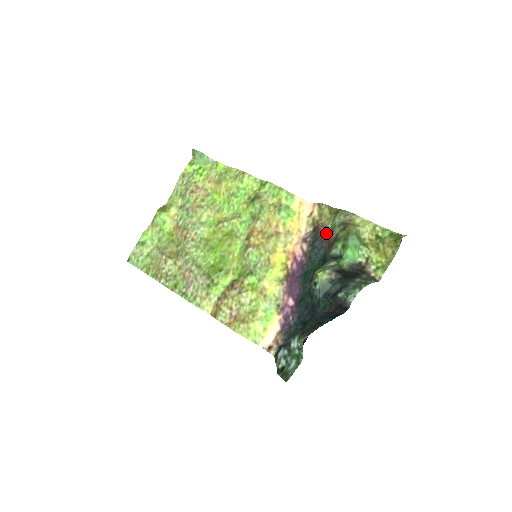
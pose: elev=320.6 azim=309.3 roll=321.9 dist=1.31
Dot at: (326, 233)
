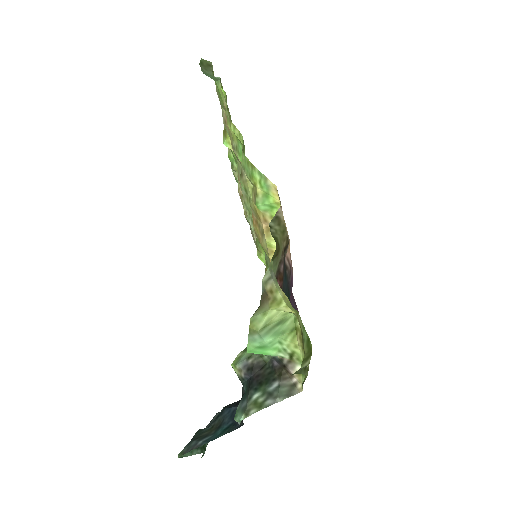
Dot at: (280, 274)
